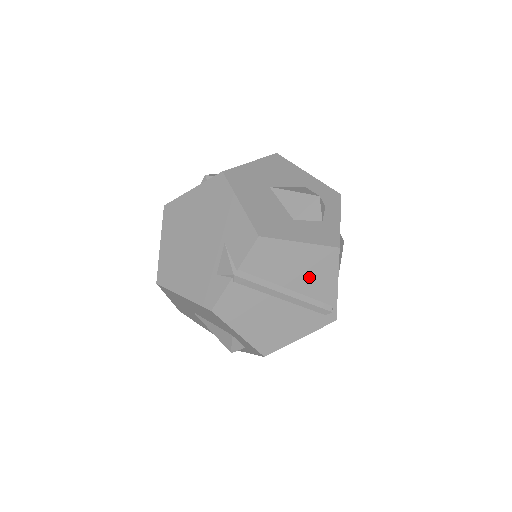
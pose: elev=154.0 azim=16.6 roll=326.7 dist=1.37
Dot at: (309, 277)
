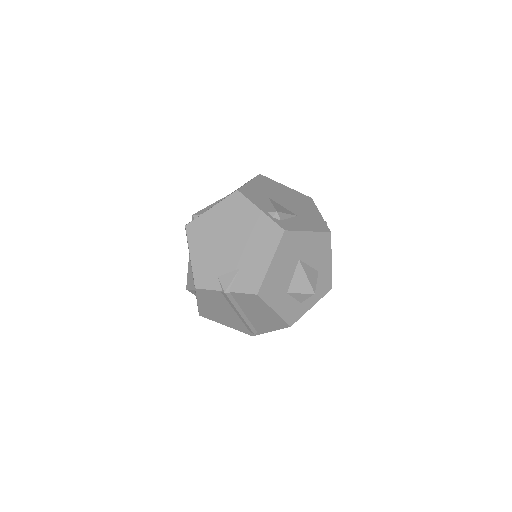
Dot at: (261, 320)
